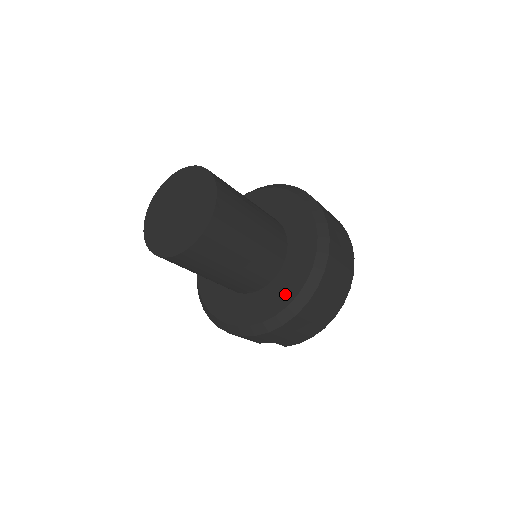
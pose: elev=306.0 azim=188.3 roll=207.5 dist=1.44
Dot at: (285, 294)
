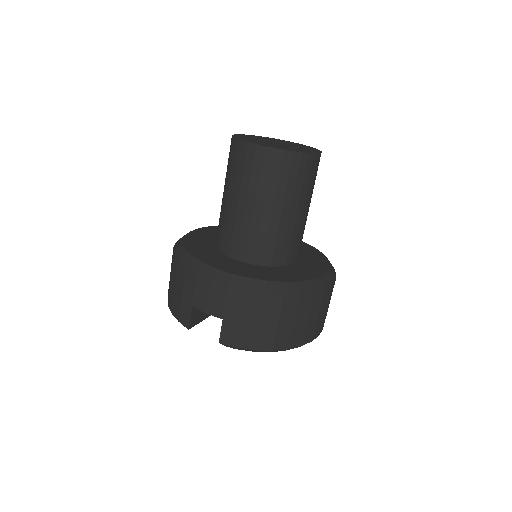
Dot at: (284, 276)
